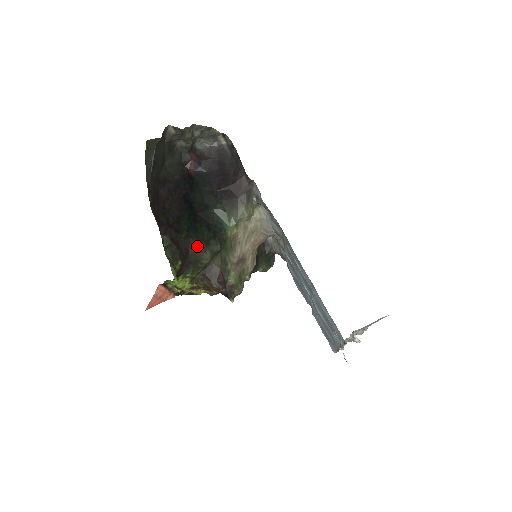
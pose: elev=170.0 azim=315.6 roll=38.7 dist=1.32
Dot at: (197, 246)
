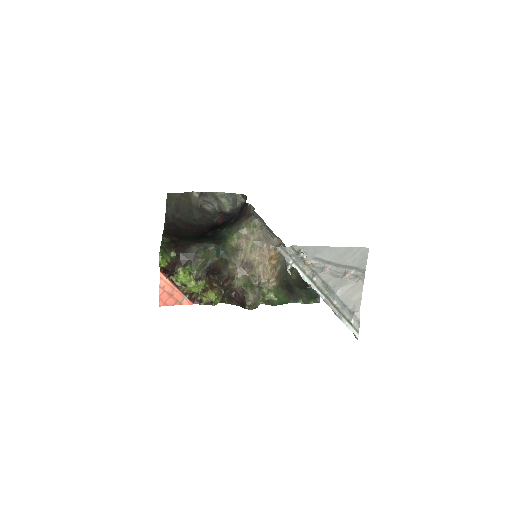
Dot at: (192, 244)
